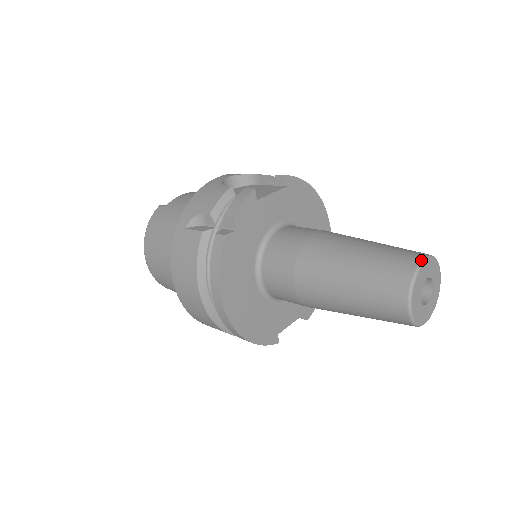
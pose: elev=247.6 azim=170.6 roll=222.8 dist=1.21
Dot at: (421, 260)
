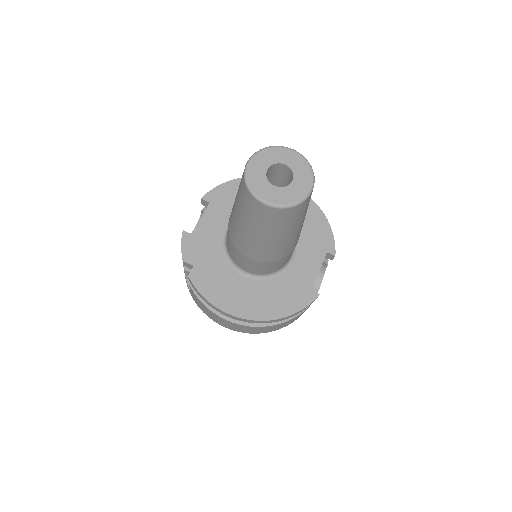
Dot at: (245, 167)
